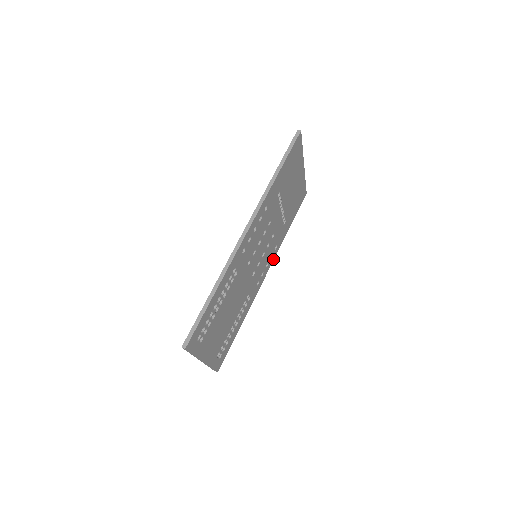
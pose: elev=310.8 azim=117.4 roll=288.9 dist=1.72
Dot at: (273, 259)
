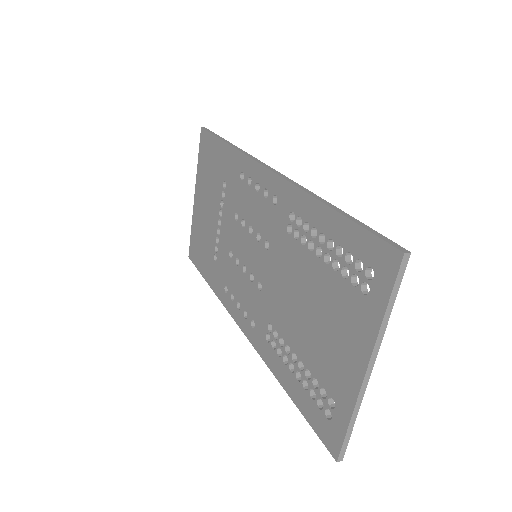
Dot at: occluded
